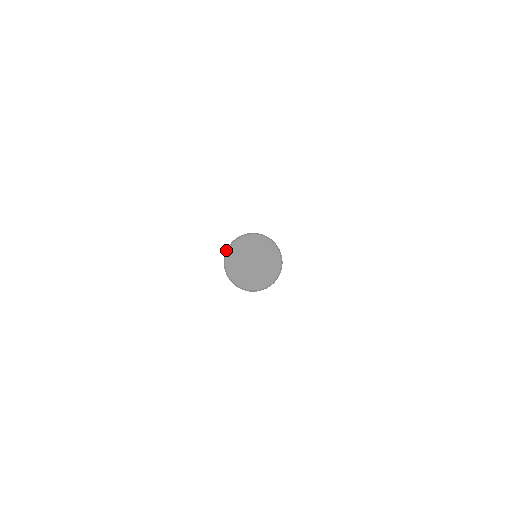
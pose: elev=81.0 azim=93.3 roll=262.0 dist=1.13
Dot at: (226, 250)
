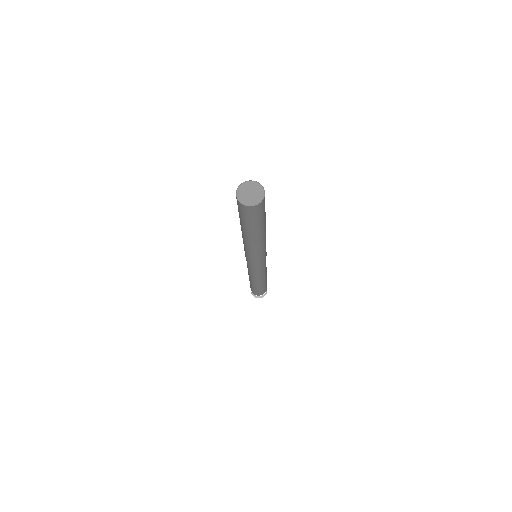
Dot at: (237, 188)
